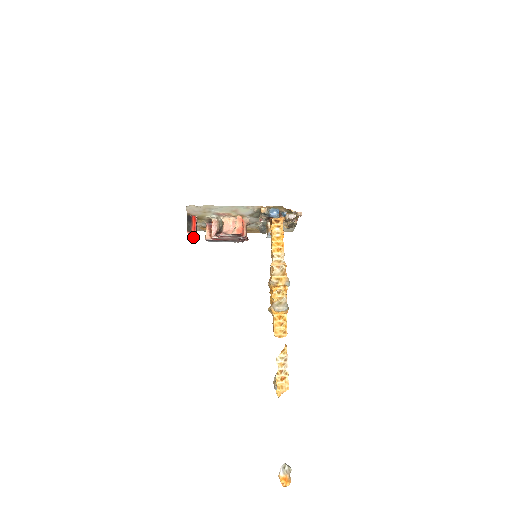
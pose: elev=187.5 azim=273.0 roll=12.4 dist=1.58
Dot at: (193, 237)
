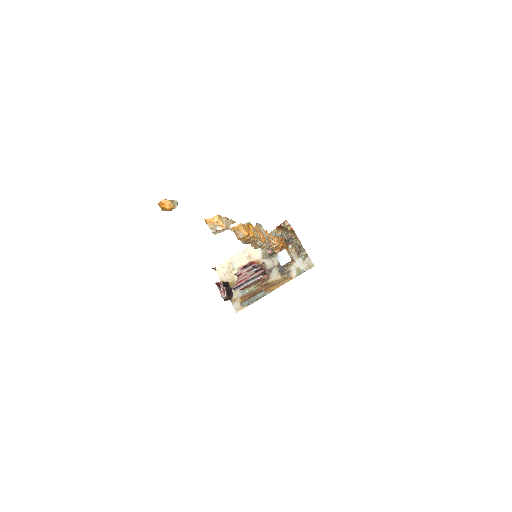
Dot at: (223, 290)
